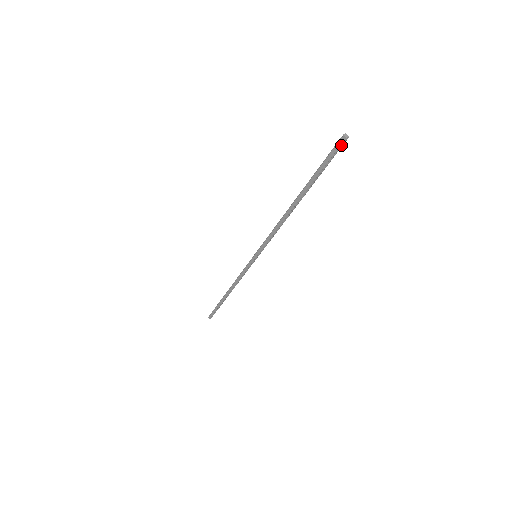
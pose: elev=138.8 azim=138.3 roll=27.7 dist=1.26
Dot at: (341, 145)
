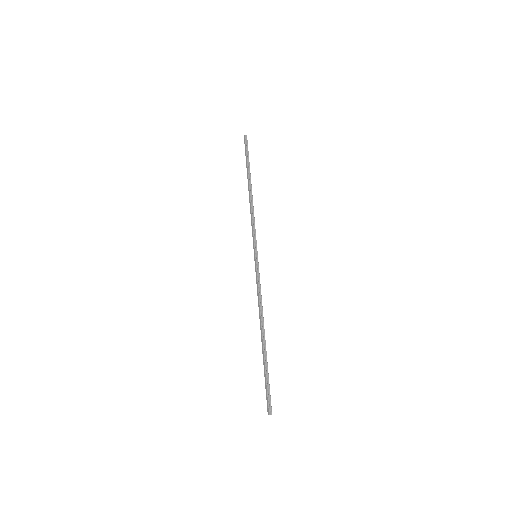
Dot at: (245, 140)
